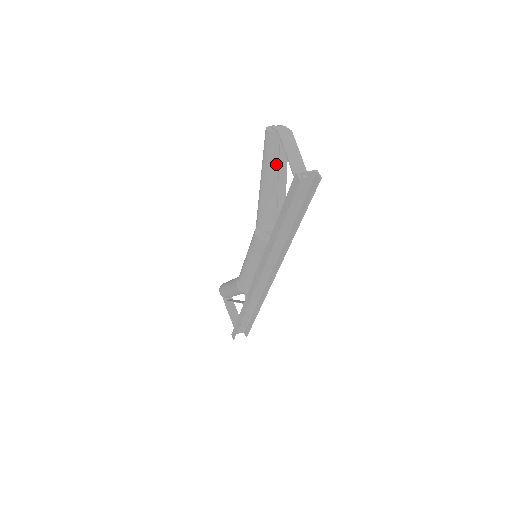
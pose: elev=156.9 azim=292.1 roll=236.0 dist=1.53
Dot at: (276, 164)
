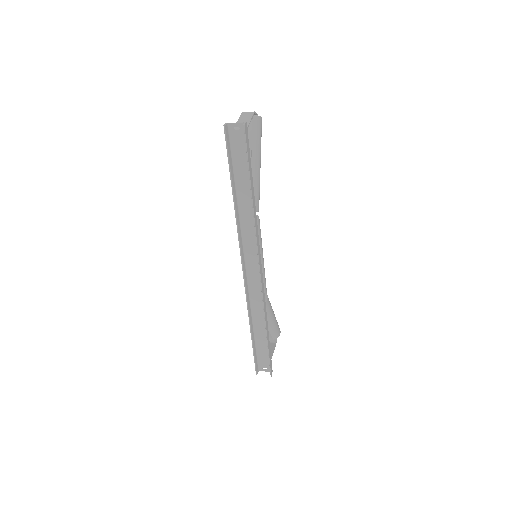
Dot at: occluded
